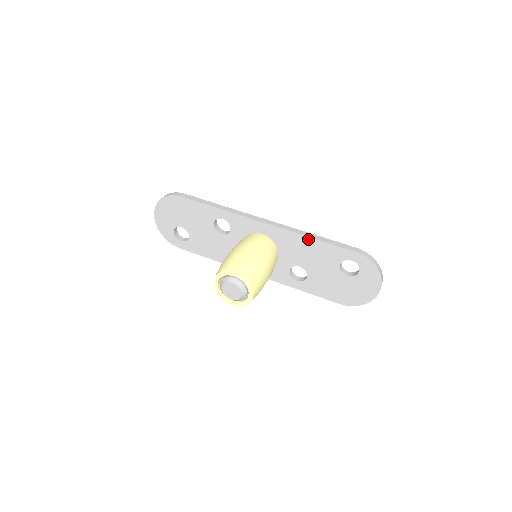
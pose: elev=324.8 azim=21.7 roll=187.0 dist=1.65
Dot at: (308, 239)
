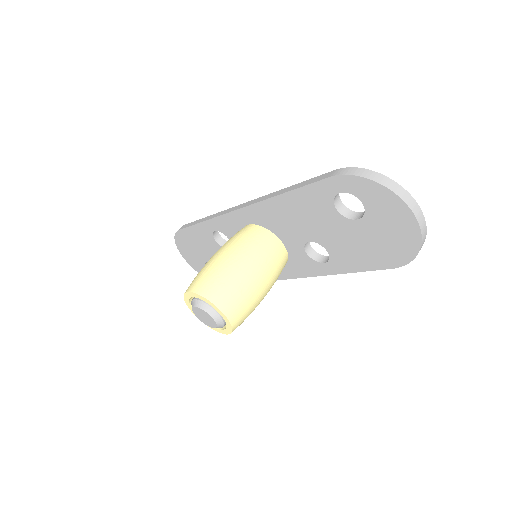
Dot at: (279, 199)
